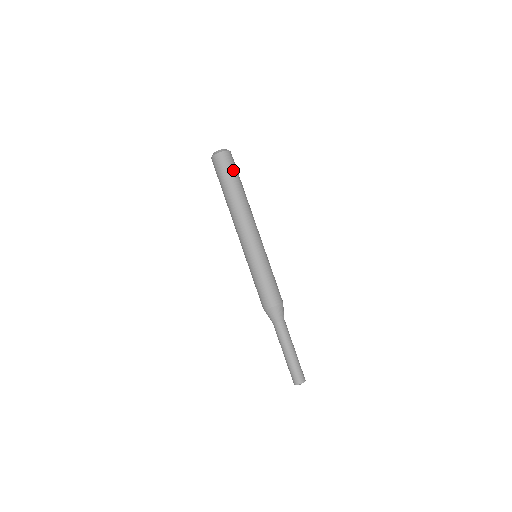
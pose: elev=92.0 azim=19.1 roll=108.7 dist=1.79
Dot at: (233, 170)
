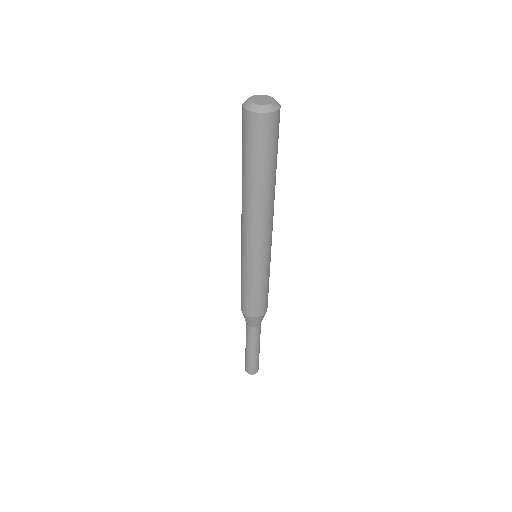
Dot at: (276, 144)
